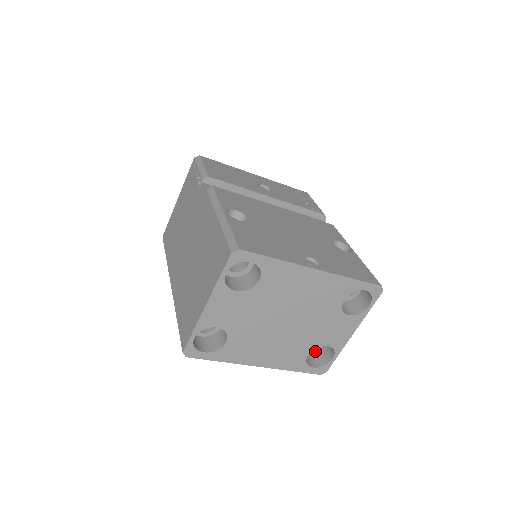
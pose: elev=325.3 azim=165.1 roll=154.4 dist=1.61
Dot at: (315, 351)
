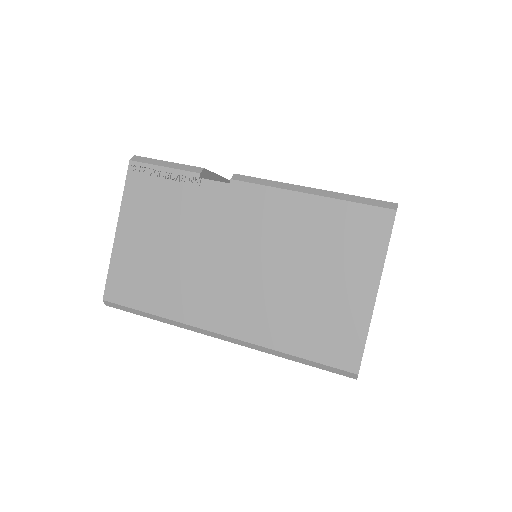
Dot at: occluded
